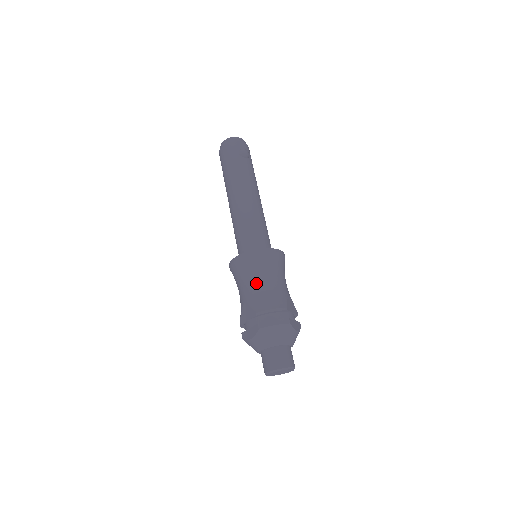
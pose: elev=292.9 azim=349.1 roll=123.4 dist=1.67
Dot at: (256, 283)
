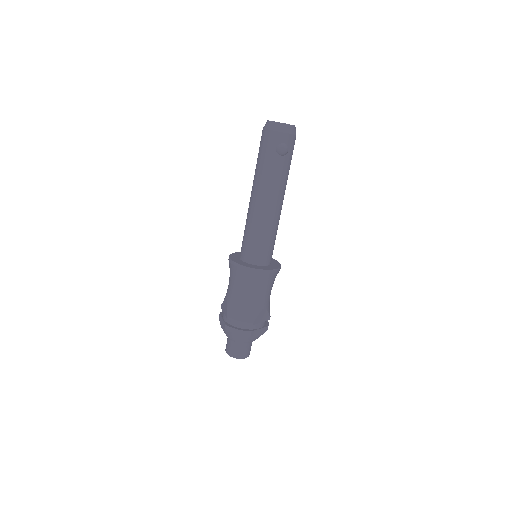
Dot at: (238, 292)
